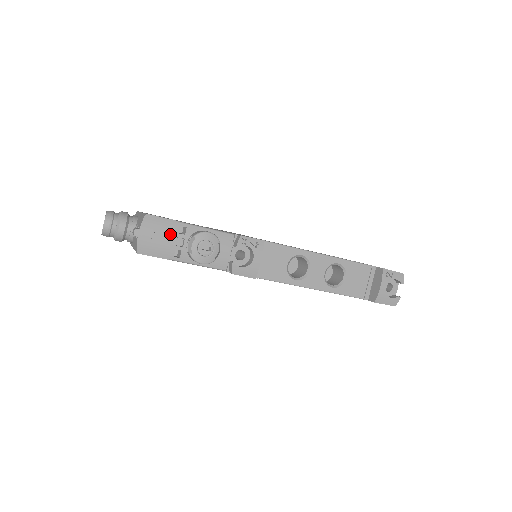
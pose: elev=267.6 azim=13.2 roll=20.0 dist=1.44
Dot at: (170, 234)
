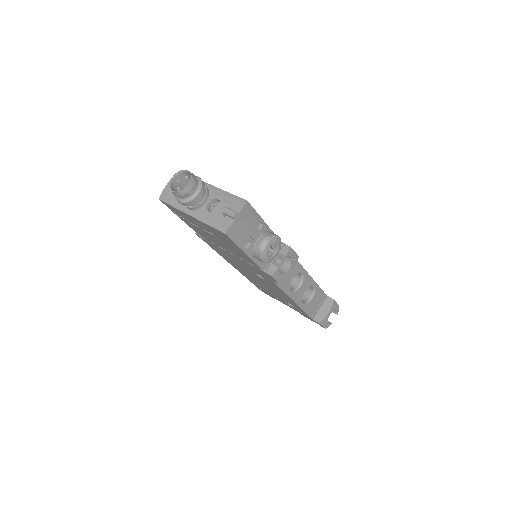
Dot at: (253, 226)
